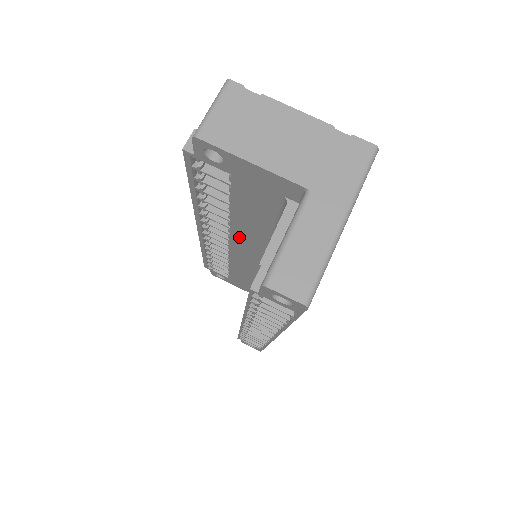
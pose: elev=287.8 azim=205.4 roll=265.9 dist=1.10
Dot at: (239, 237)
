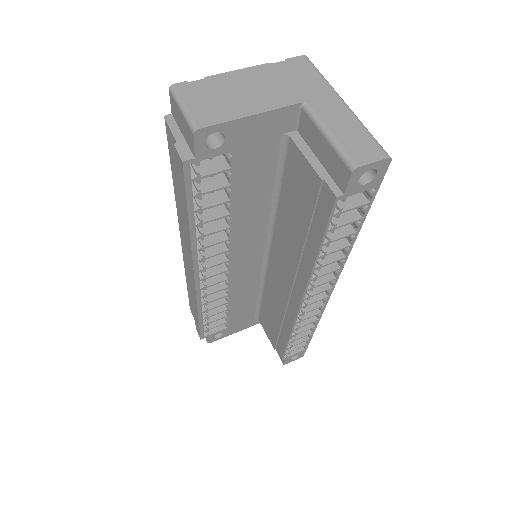
Dot at: (239, 244)
